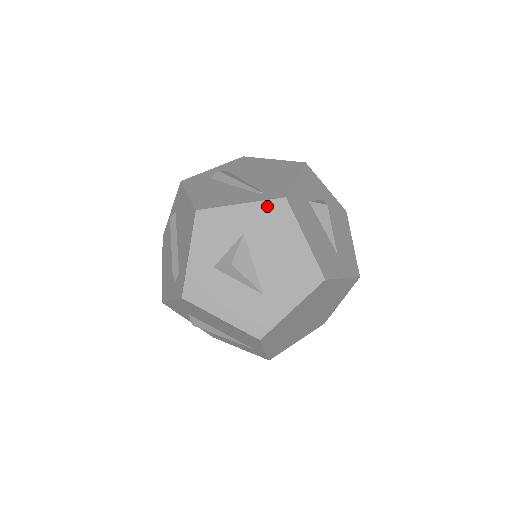
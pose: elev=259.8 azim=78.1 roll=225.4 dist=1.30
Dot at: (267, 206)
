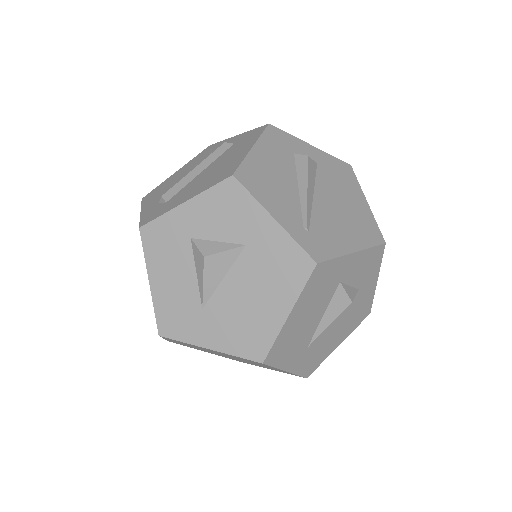
Dot at: (293, 249)
